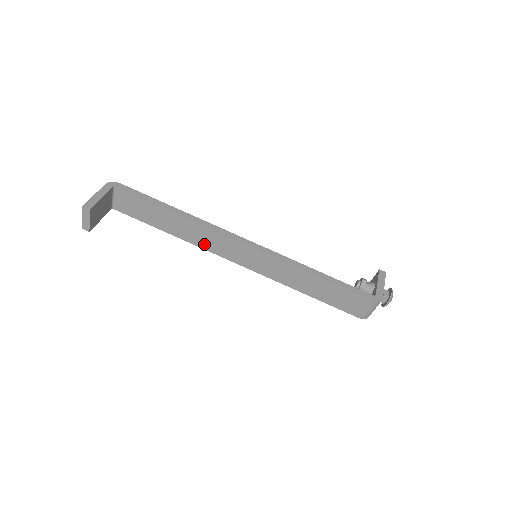
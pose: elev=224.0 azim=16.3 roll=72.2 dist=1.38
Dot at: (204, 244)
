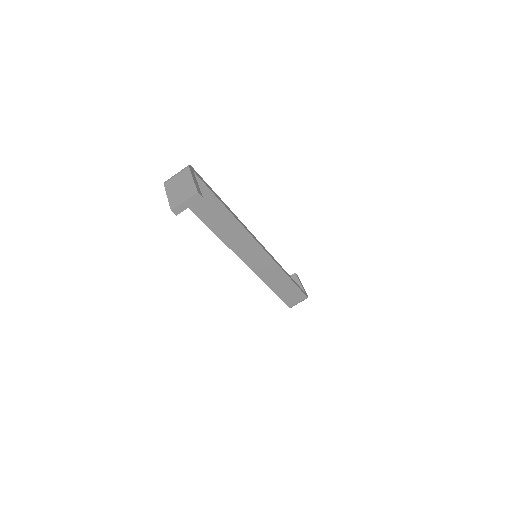
Dot at: (230, 240)
